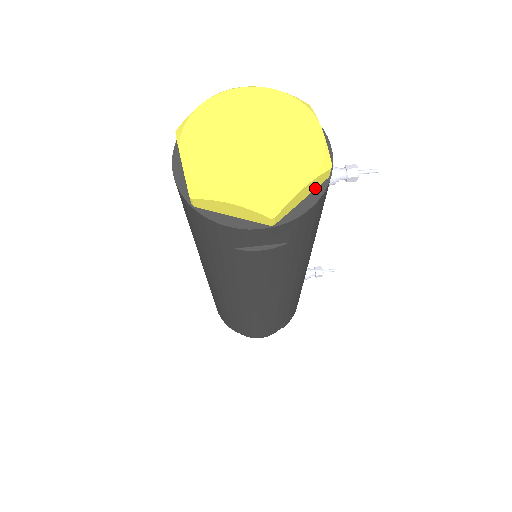
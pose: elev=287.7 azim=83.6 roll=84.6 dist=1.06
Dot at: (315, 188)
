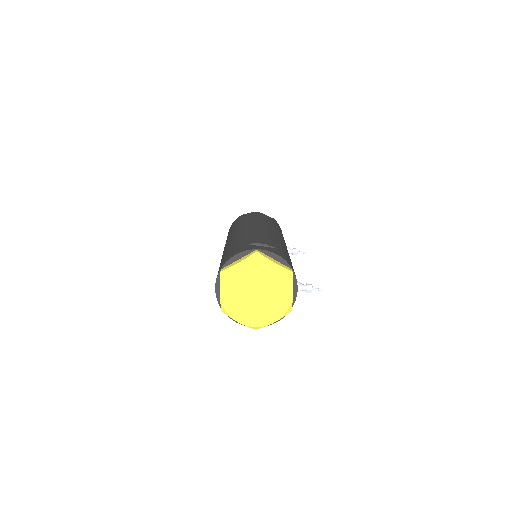
Dot at: occluded
